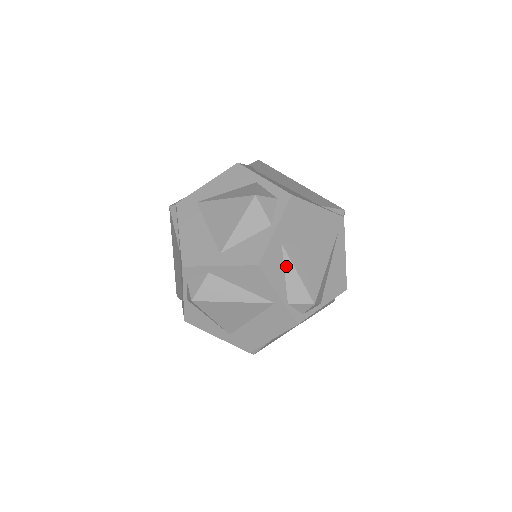
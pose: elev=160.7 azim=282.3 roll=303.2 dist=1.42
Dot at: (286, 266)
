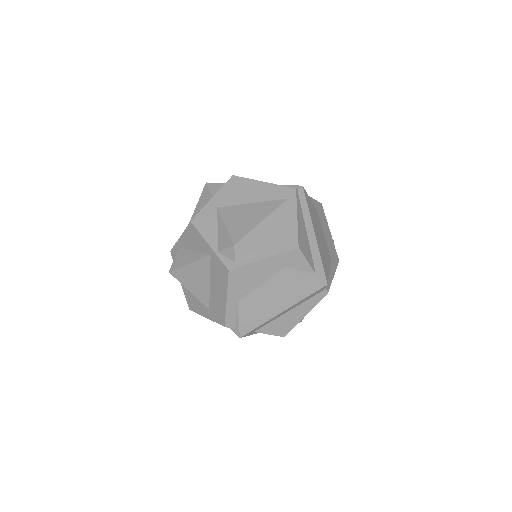
Dot at: (219, 223)
